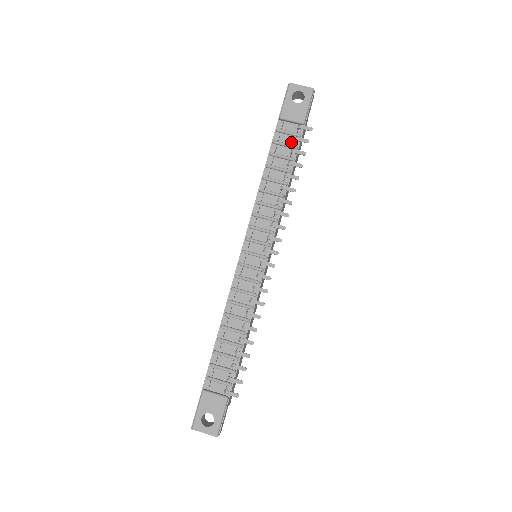
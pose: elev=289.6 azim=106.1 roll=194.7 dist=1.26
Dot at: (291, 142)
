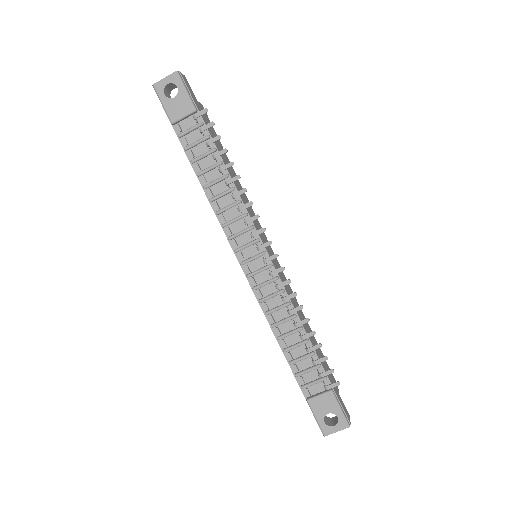
Dot at: (200, 136)
